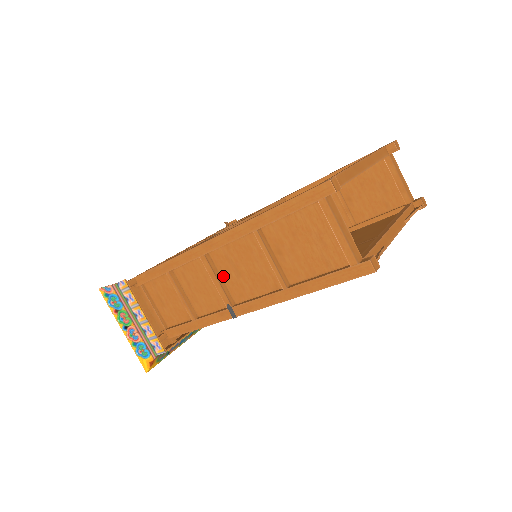
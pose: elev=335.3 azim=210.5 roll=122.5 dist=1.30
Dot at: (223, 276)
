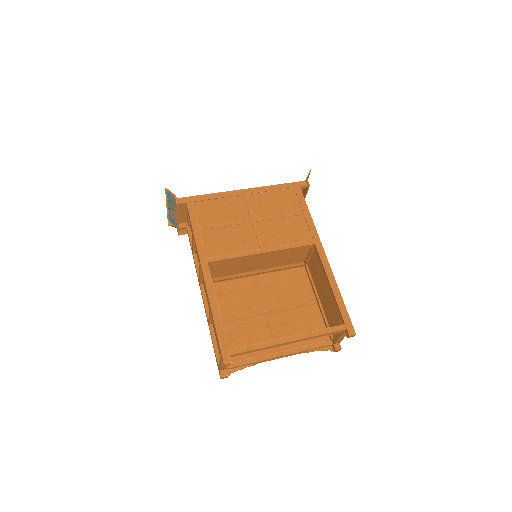
Dot at: occluded
